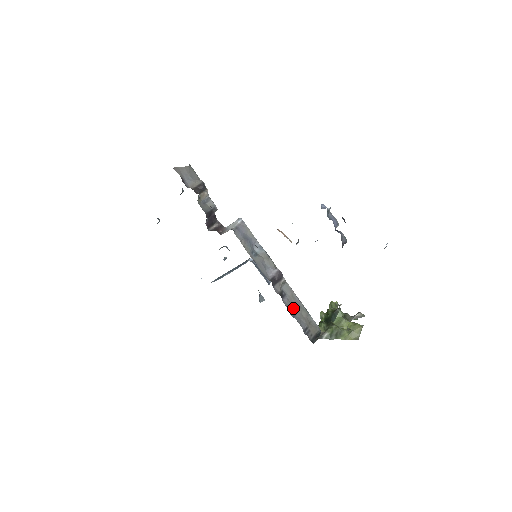
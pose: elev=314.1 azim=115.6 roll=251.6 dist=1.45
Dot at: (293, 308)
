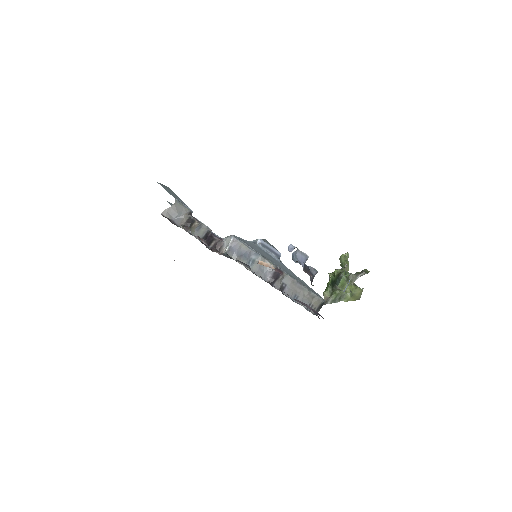
Dot at: (295, 293)
